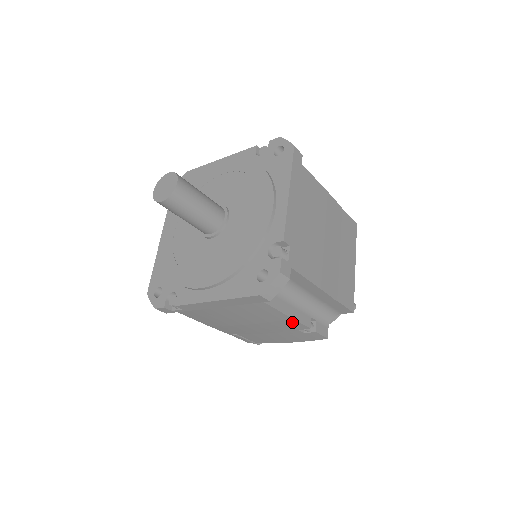
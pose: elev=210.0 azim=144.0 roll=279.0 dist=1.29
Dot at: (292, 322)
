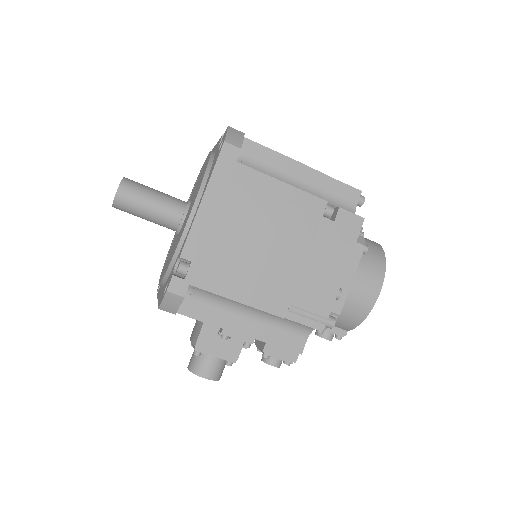
Dot at: (300, 197)
